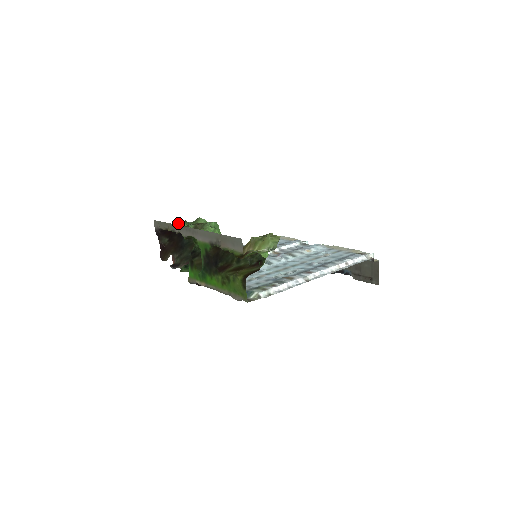
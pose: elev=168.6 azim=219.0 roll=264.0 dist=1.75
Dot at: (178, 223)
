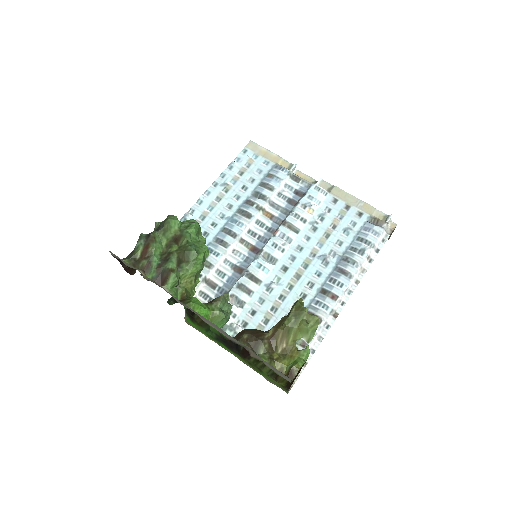
Dot at: (147, 248)
